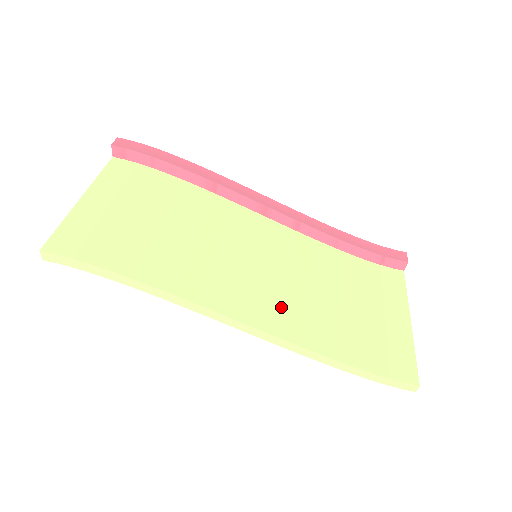
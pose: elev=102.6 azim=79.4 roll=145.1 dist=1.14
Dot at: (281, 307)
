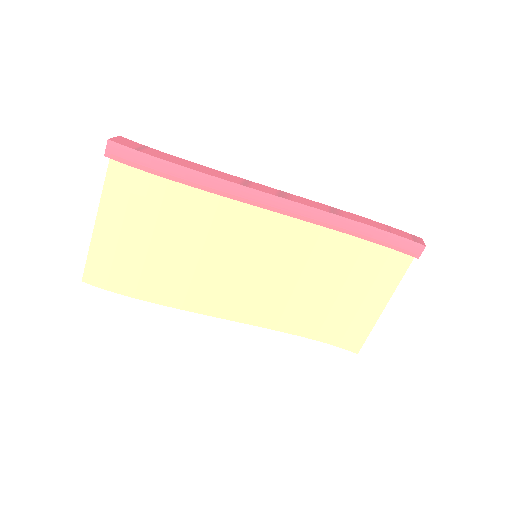
Dot at: (266, 303)
